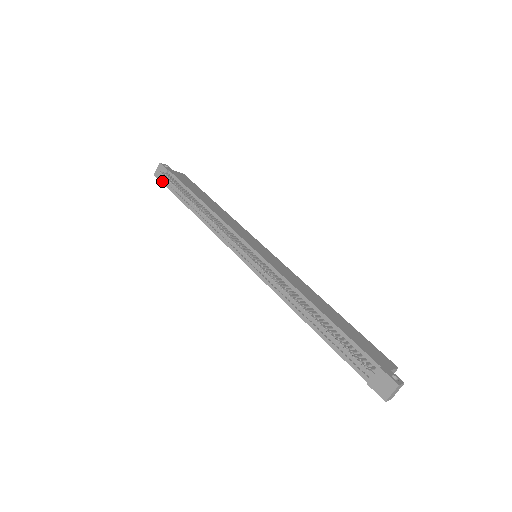
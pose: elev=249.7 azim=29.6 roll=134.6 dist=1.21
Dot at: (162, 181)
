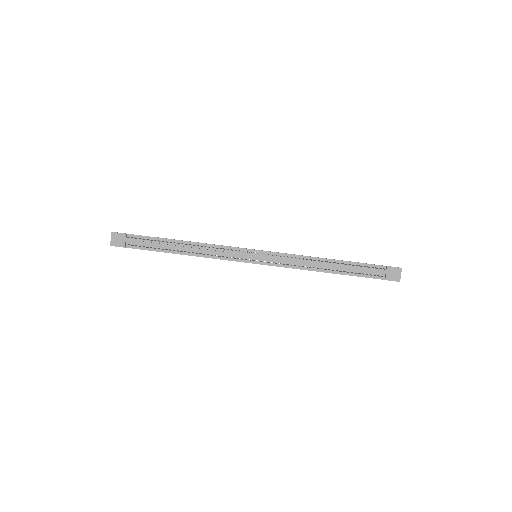
Dot at: (125, 246)
